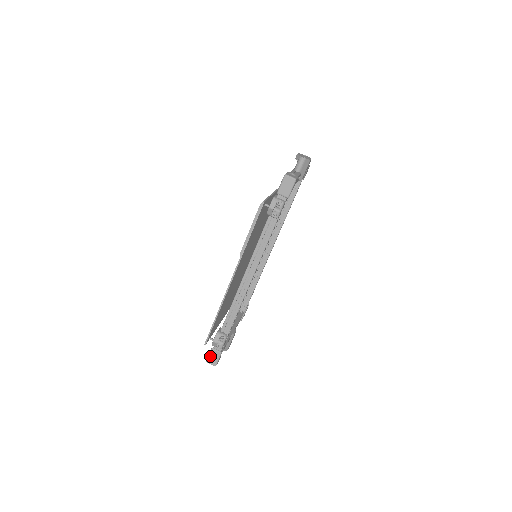
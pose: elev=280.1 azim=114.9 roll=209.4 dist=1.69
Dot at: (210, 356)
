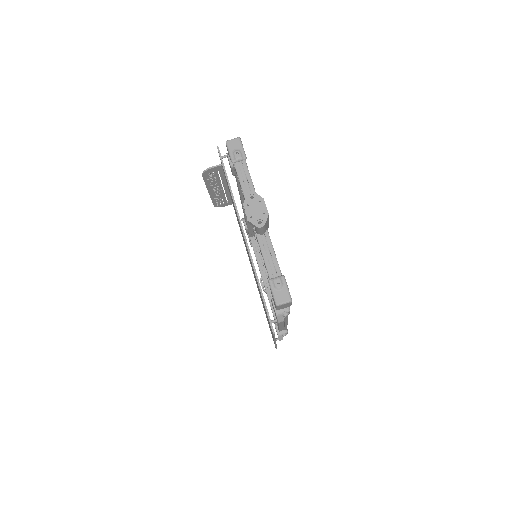
Dot at: occluded
